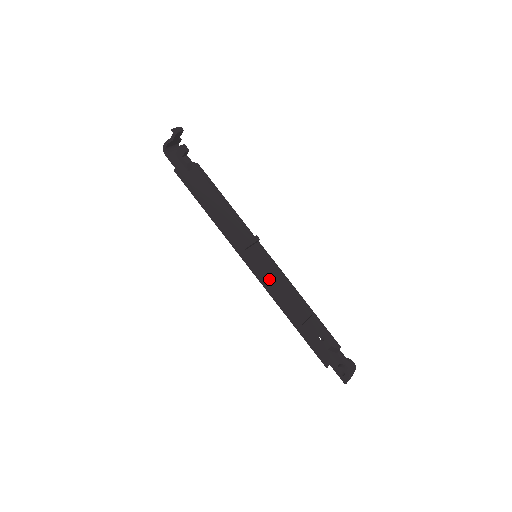
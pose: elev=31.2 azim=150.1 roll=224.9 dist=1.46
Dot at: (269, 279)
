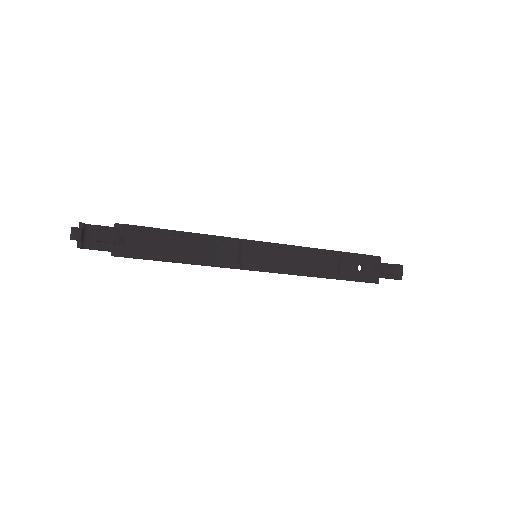
Dot at: (283, 266)
